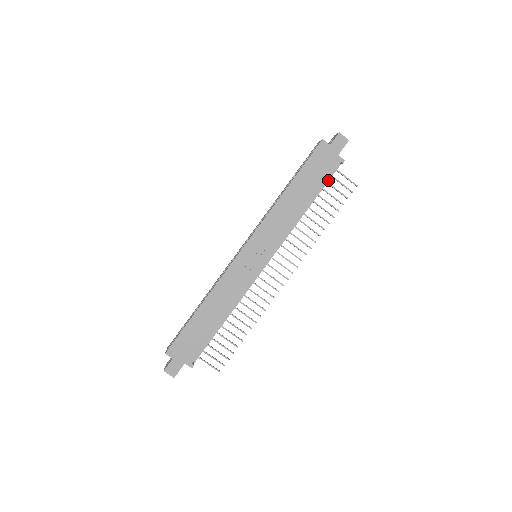
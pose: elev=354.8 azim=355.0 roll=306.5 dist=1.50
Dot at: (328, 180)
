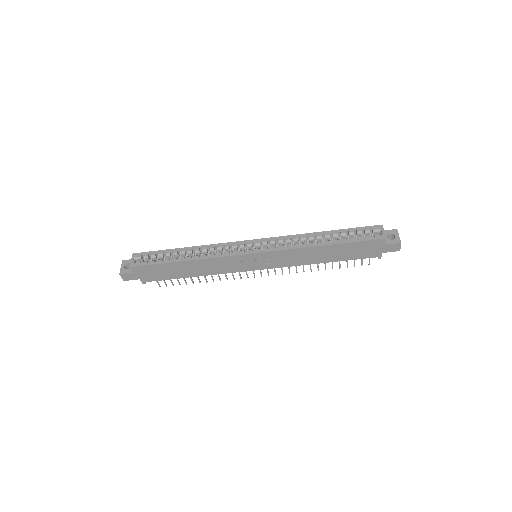
Dot at: occluded
